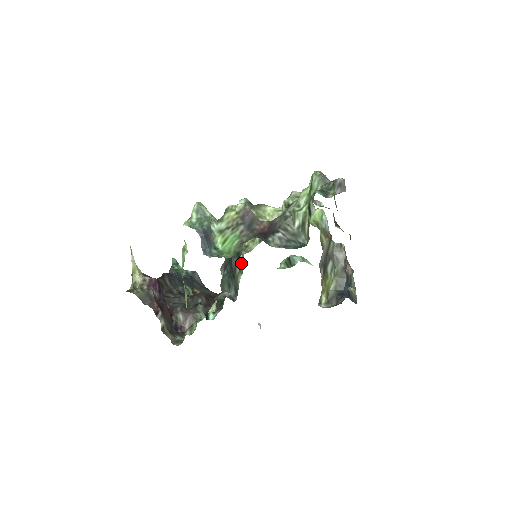
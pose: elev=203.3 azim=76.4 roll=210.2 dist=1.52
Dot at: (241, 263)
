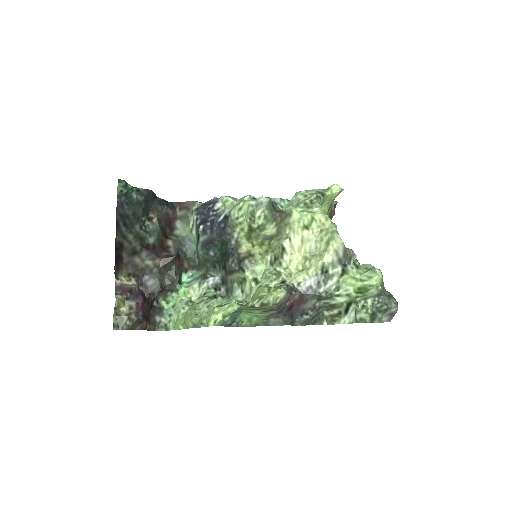
Dot at: (243, 278)
